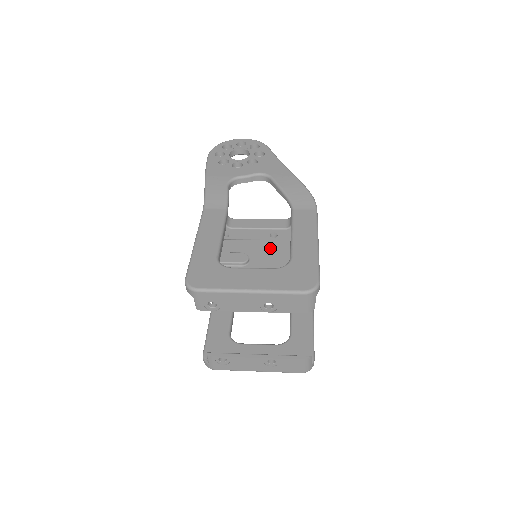
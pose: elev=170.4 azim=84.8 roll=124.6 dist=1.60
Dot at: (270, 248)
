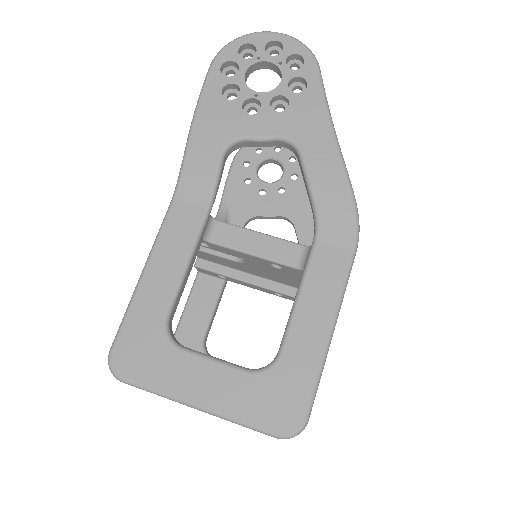
Dot at: occluded
